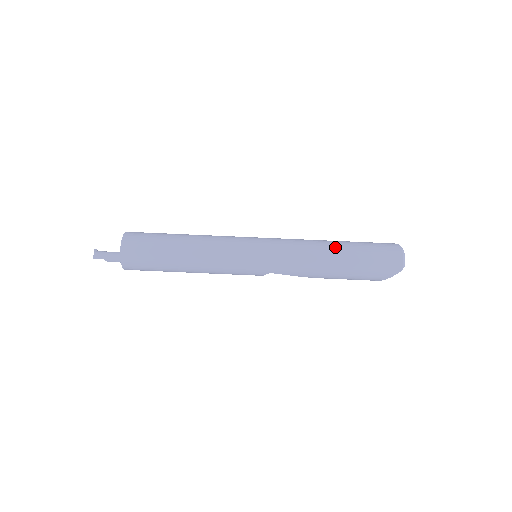
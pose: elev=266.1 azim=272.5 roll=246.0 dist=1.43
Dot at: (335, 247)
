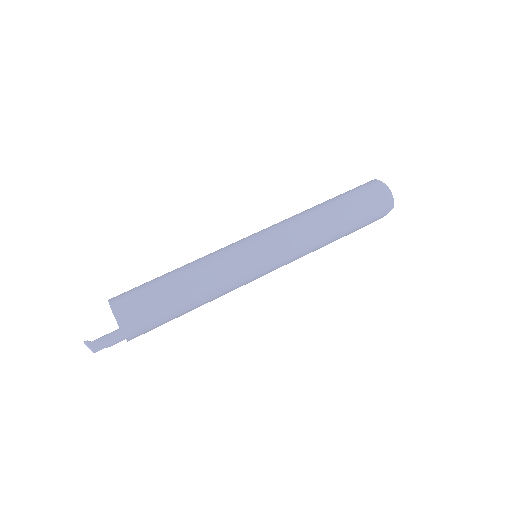
Dot at: (331, 214)
